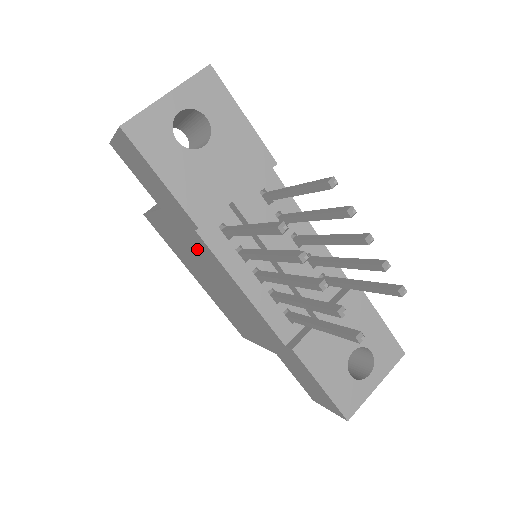
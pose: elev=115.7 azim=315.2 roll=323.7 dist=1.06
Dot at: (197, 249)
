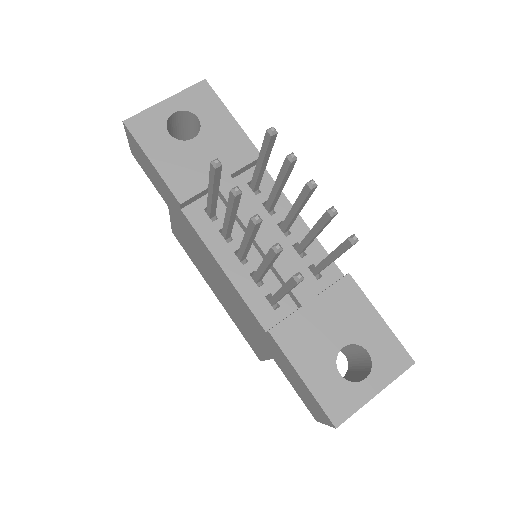
Dot at: (193, 239)
